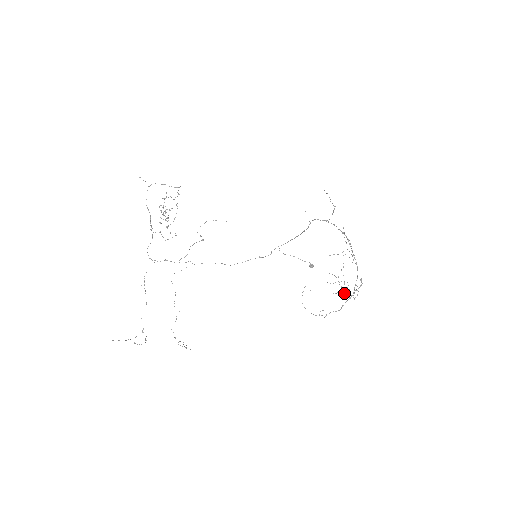
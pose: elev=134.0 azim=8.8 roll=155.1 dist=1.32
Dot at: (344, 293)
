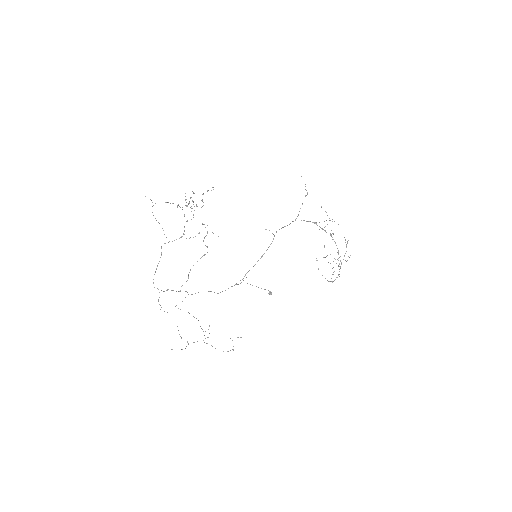
Dot at: (336, 263)
